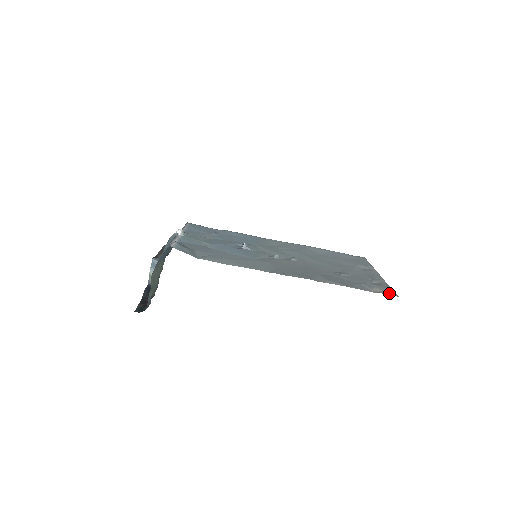
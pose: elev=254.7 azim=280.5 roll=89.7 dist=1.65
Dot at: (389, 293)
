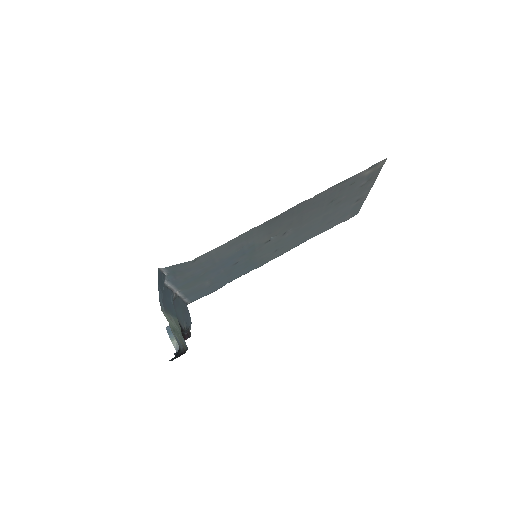
Dot at: (379, 165)
